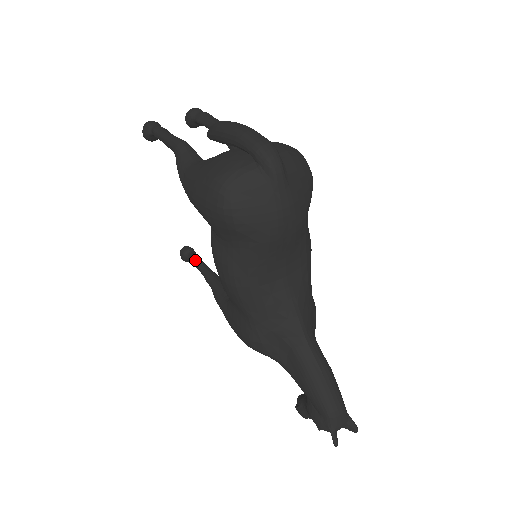
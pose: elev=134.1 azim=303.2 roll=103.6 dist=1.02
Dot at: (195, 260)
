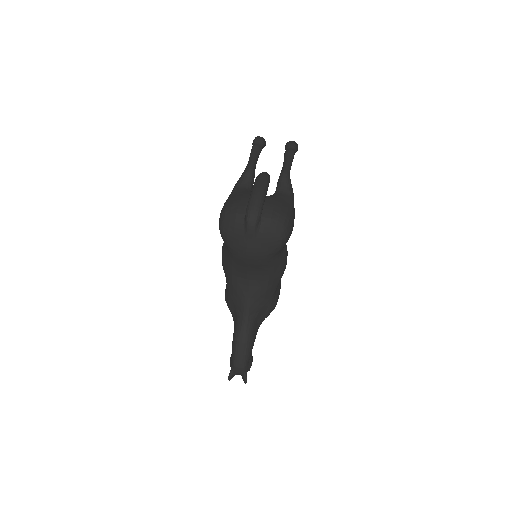
Dot at: occluded
